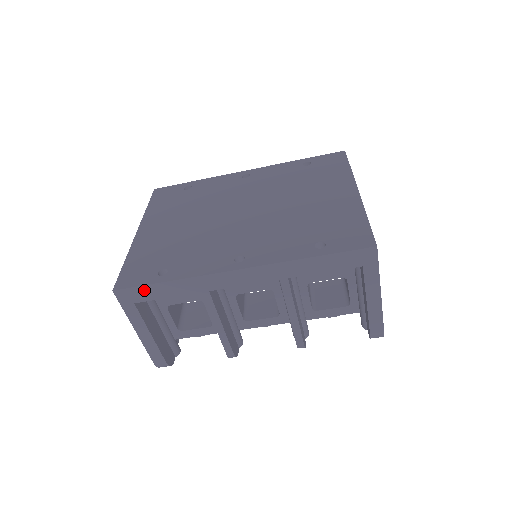
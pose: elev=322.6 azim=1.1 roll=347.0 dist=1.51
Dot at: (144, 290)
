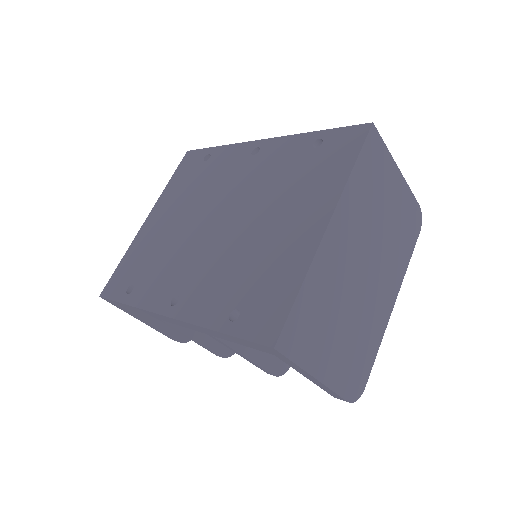
Dot at: (117, 303)
